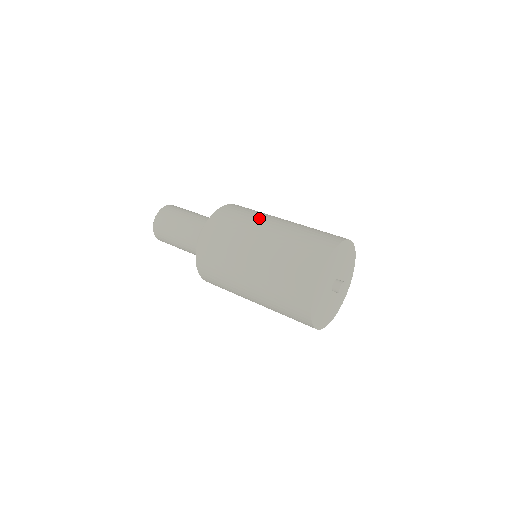
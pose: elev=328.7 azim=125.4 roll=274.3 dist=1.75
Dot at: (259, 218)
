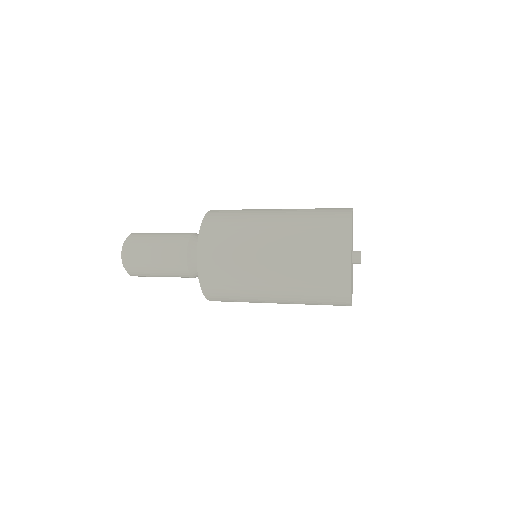
Dot at: (257, 210)
